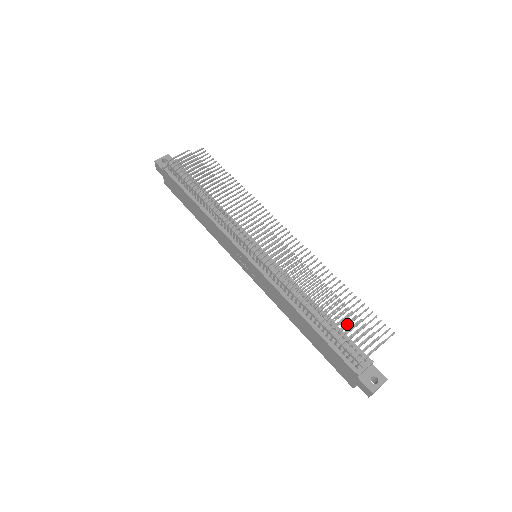
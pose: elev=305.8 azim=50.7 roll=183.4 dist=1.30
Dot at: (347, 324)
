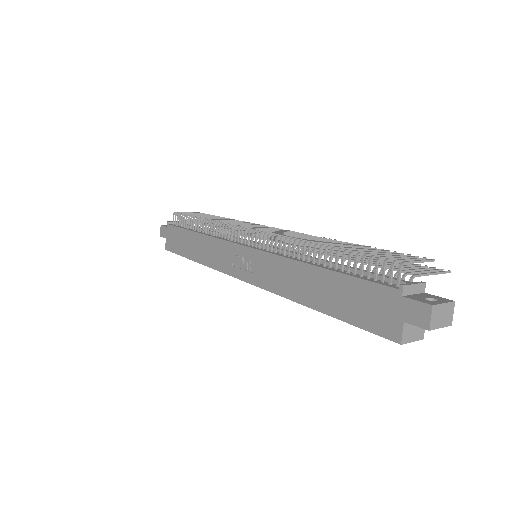
Dot at: occluded
